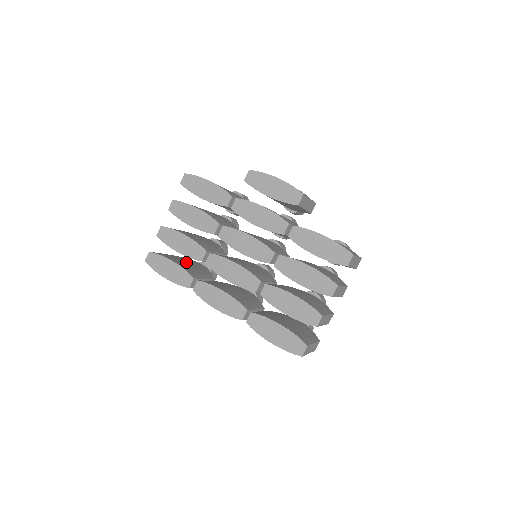
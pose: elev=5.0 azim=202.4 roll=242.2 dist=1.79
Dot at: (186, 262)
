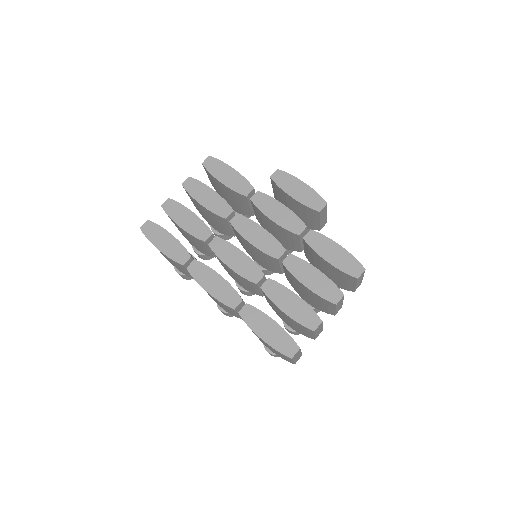
Dot at: occluded
